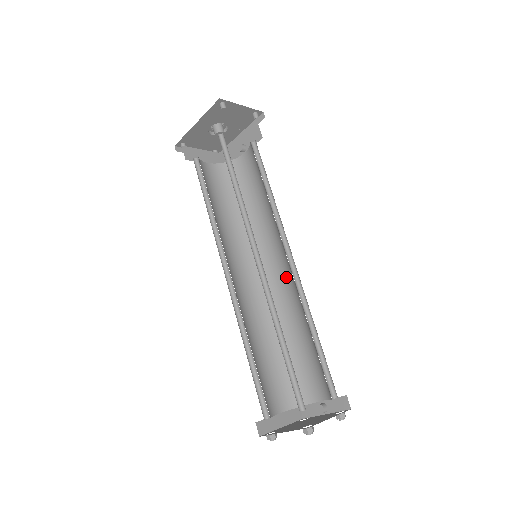
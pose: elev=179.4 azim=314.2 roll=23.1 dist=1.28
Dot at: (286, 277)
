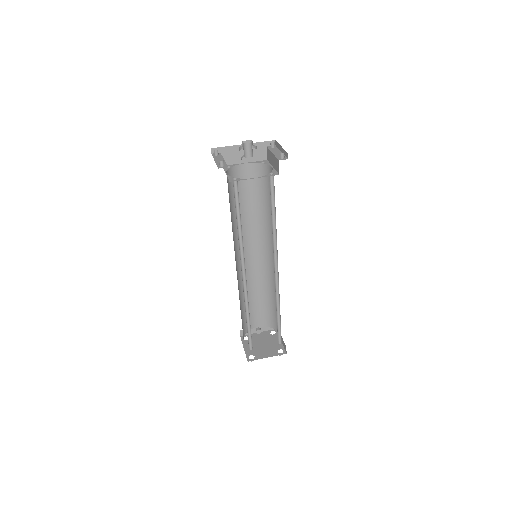
Dot at: (256, 261)
